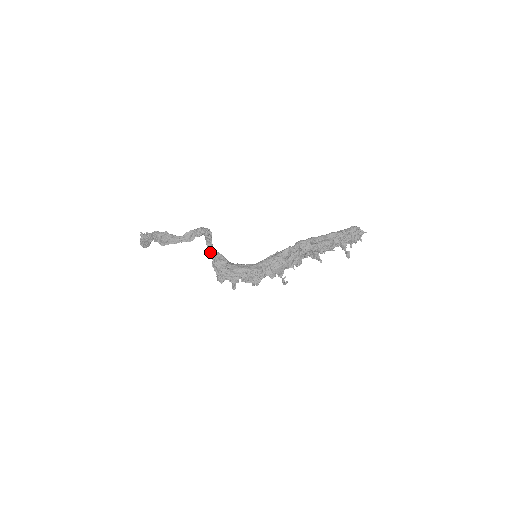
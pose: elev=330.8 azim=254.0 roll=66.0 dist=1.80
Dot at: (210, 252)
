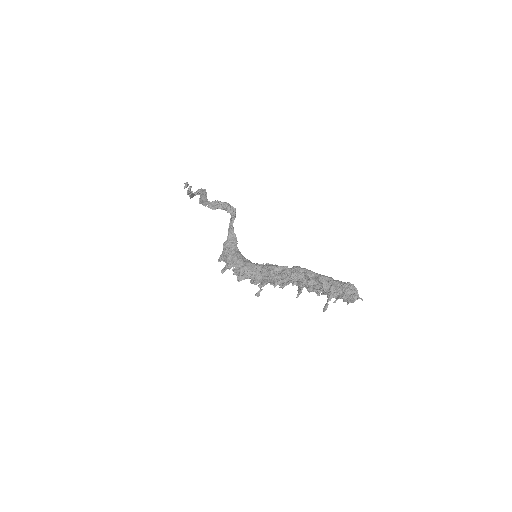
Dot at: (229, 230)
